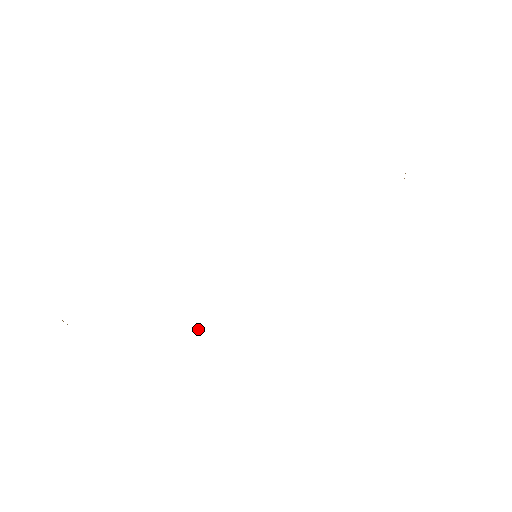
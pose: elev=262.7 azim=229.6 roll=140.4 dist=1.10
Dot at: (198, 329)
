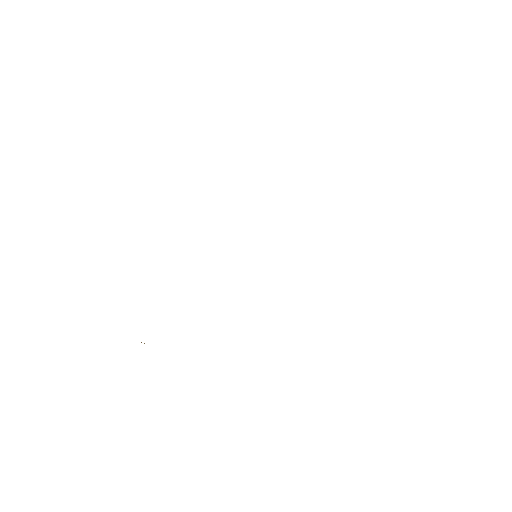
Dot at: occluded
